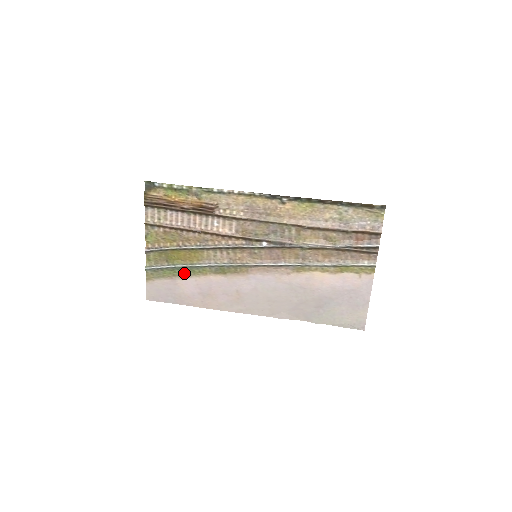
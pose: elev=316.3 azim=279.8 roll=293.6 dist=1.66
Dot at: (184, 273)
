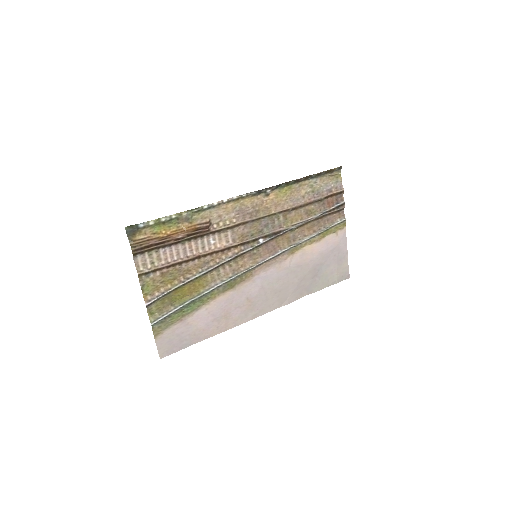
Dot at: (193, 308)
